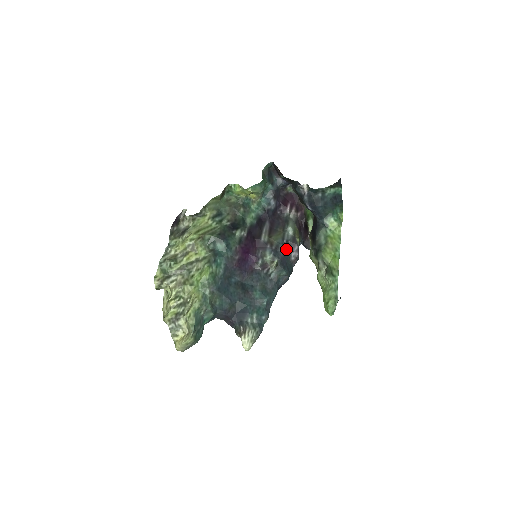
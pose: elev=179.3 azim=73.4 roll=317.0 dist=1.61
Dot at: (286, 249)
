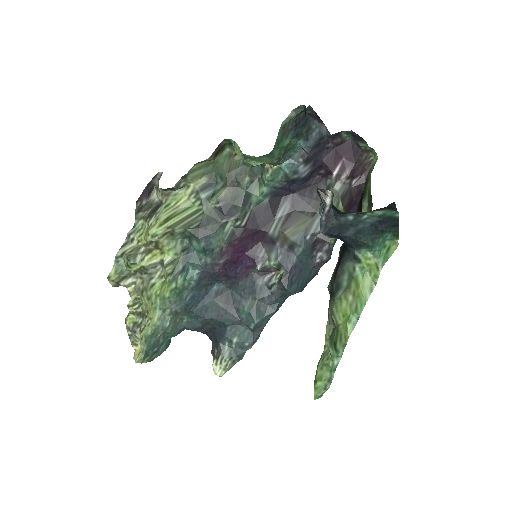
Dot at: (306, 250)
